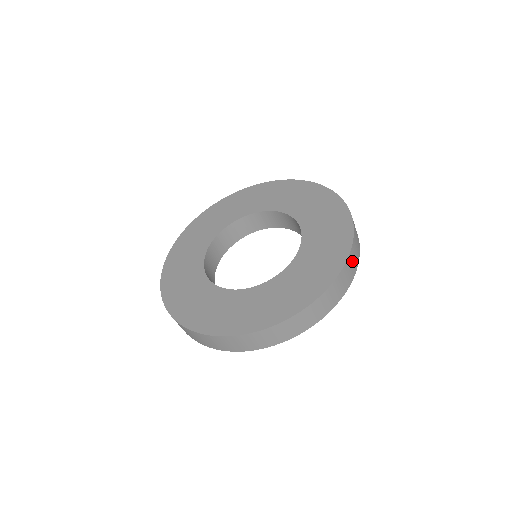
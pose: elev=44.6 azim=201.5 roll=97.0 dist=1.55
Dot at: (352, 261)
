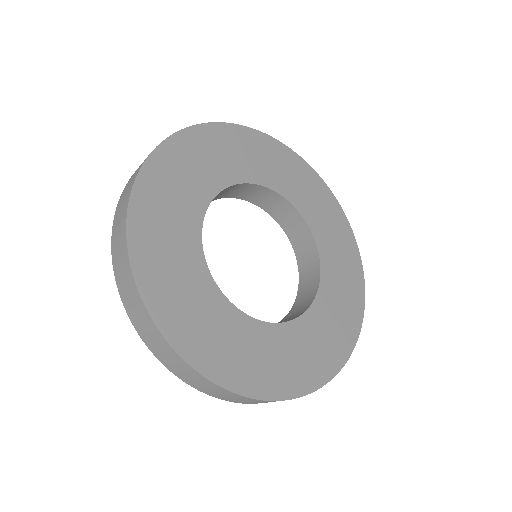
Dot at: occluded
